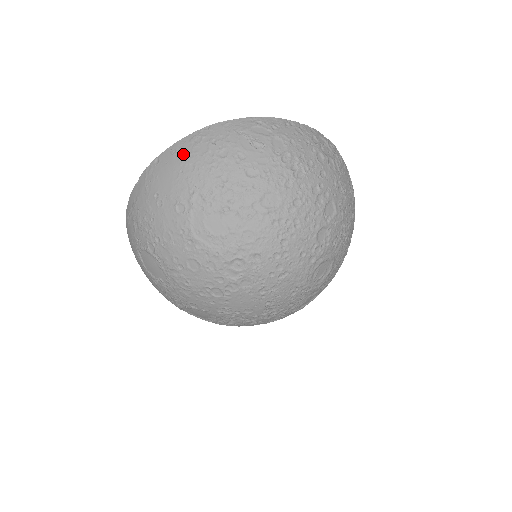
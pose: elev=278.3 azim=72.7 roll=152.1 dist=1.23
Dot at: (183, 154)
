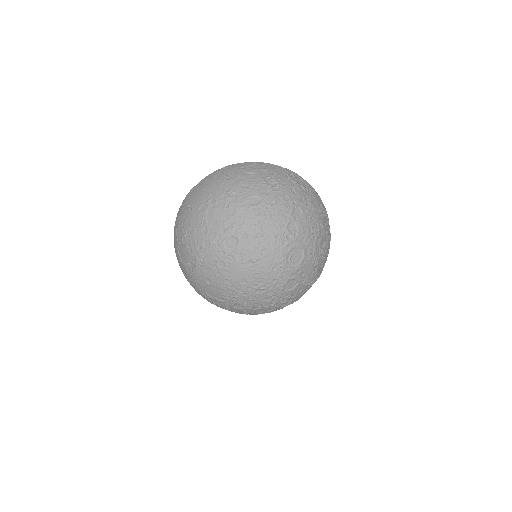
Dot at: (207, 181)
